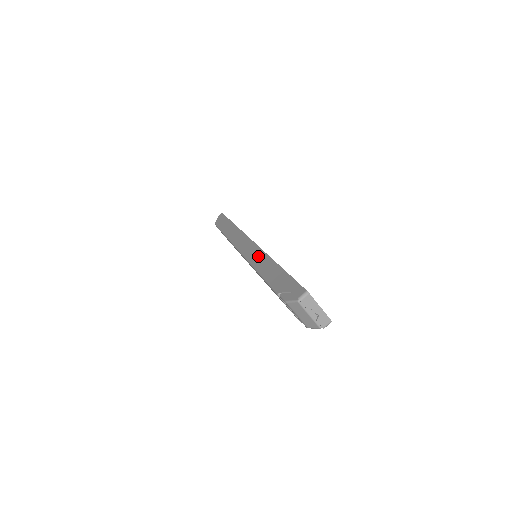
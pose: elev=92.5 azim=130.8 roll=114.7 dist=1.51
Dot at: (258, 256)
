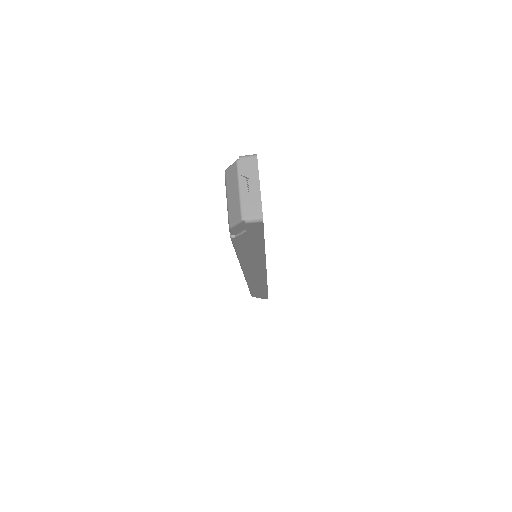
Dot at: occluded
